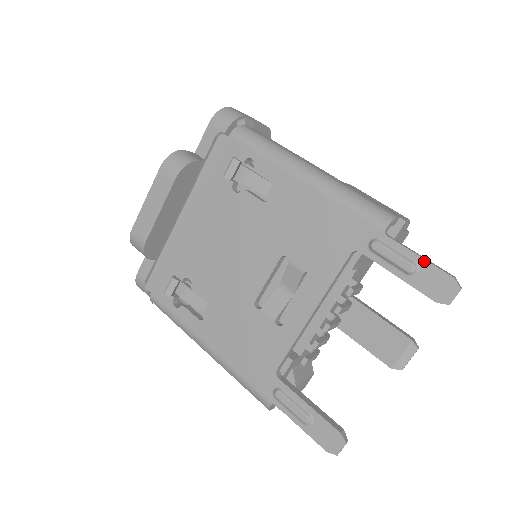
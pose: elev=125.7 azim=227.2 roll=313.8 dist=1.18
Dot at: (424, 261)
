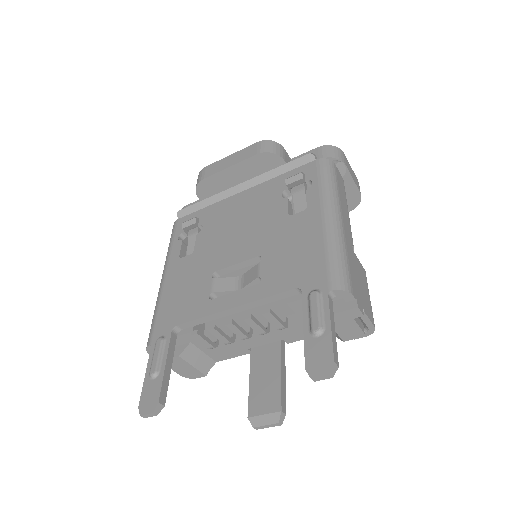
Dot at: (330, 333)
